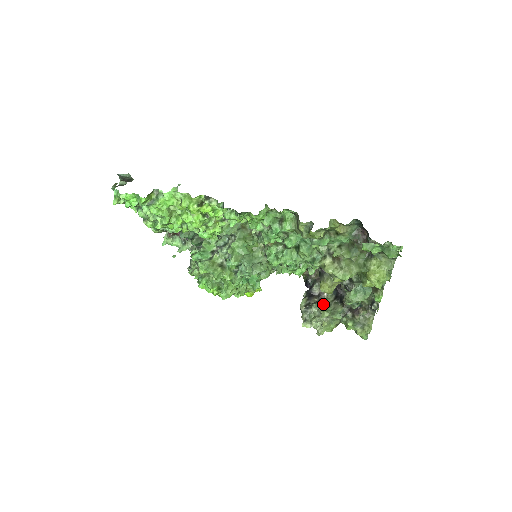
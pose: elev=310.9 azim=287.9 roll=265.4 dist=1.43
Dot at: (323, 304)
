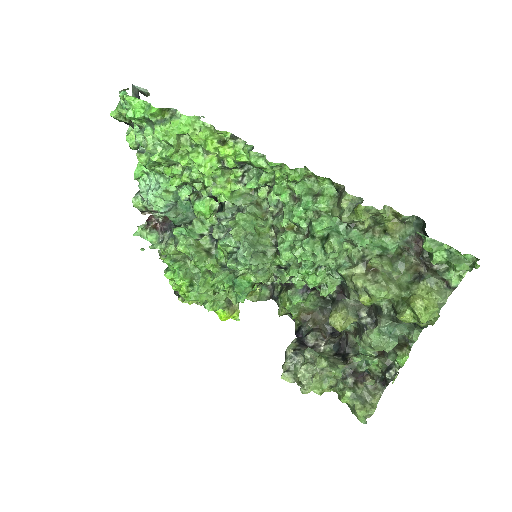
Dot at: (320, 353)
